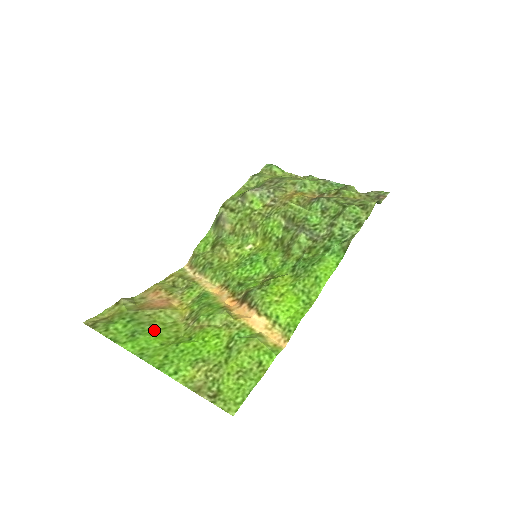
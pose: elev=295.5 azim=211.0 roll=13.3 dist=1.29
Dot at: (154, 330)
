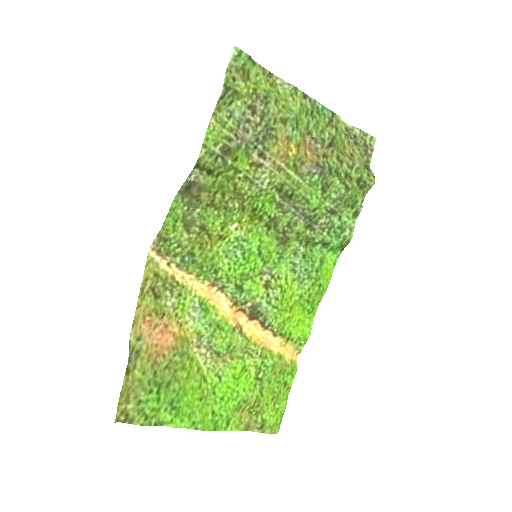
Dot at: (184, 385)
